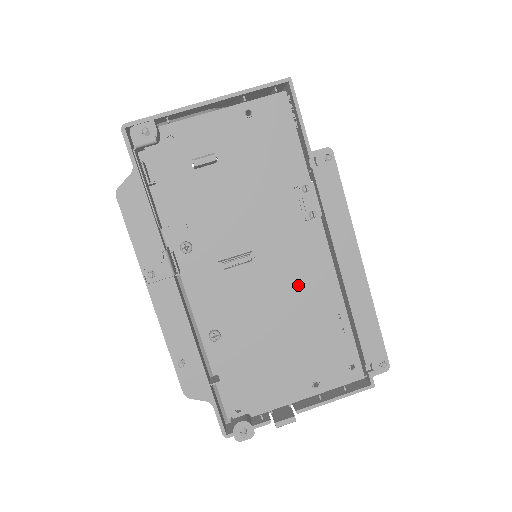
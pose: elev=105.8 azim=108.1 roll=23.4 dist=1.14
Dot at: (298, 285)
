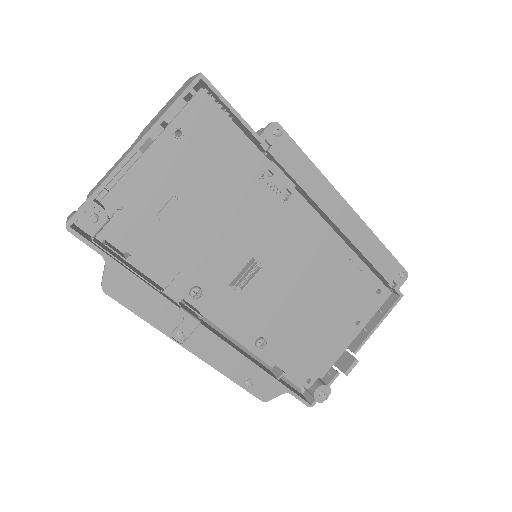
Dot at: (306, 259)
